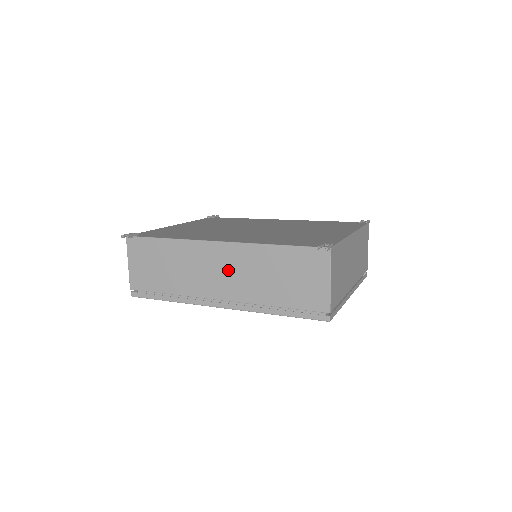
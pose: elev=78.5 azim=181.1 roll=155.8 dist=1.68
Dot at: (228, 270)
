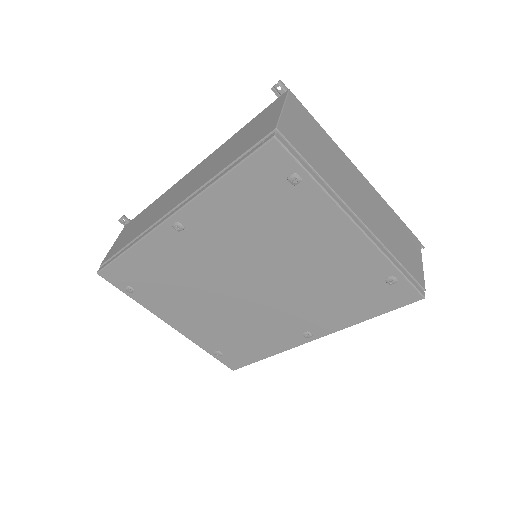
Dot at: (191, 180)
